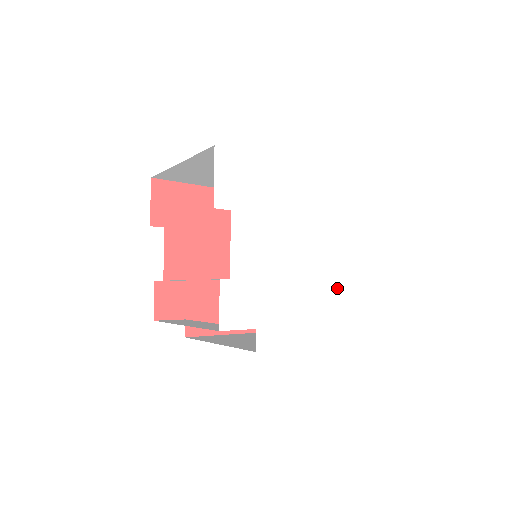
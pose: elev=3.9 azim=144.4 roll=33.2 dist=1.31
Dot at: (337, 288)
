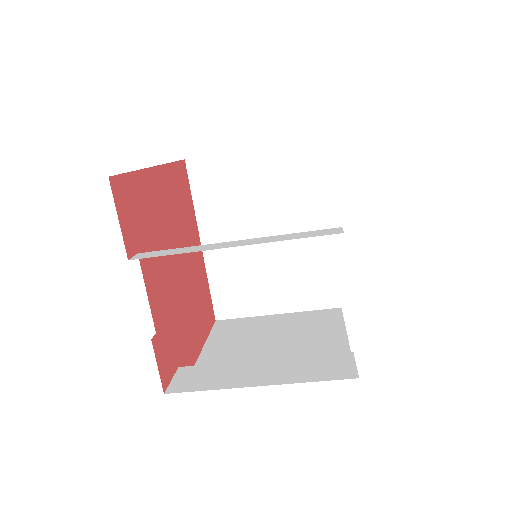
Dot at: occluded
